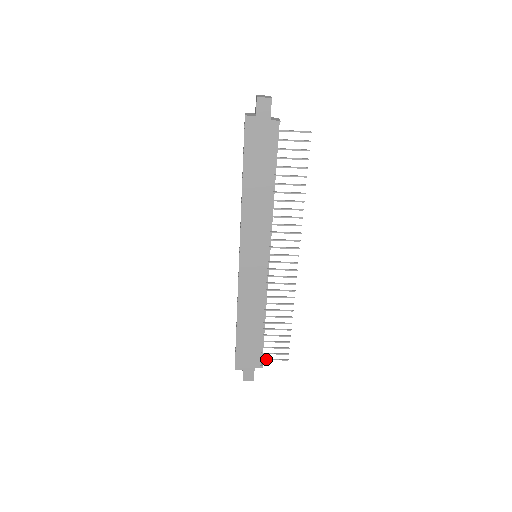
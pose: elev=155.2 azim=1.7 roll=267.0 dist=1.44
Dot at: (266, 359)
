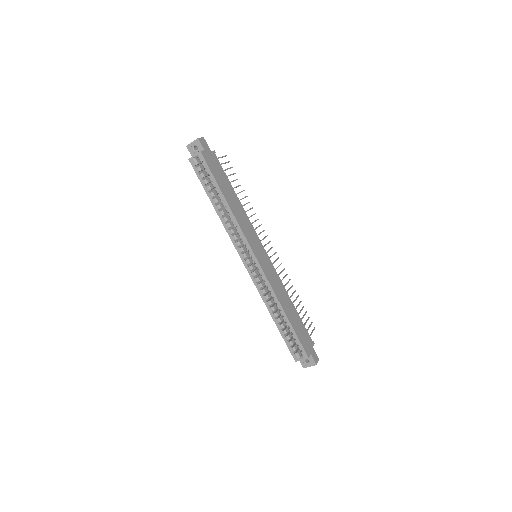
Dot at: occluded
